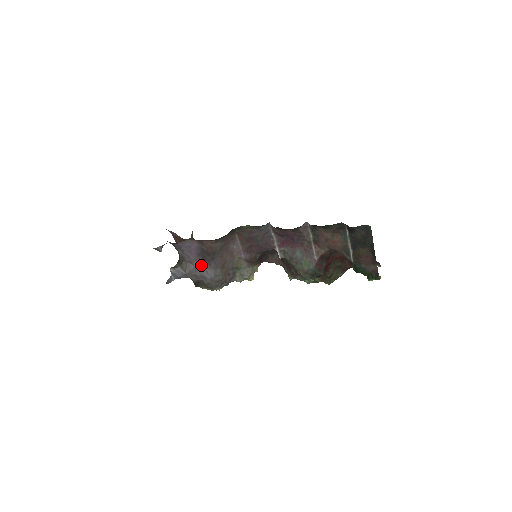
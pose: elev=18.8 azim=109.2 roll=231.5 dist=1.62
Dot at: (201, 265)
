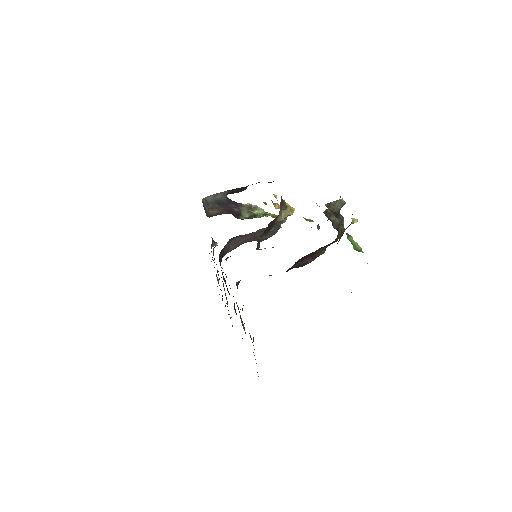
Dot at: occluded
